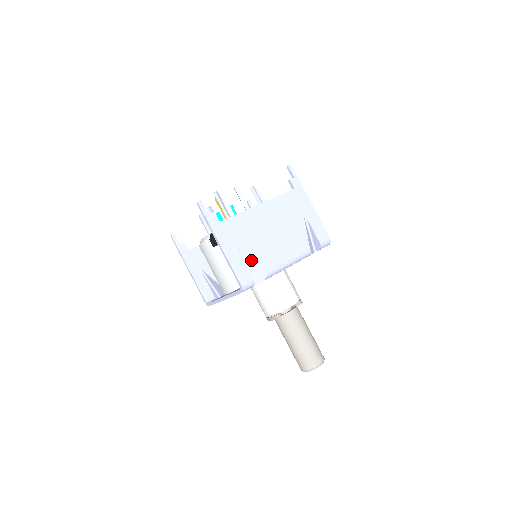
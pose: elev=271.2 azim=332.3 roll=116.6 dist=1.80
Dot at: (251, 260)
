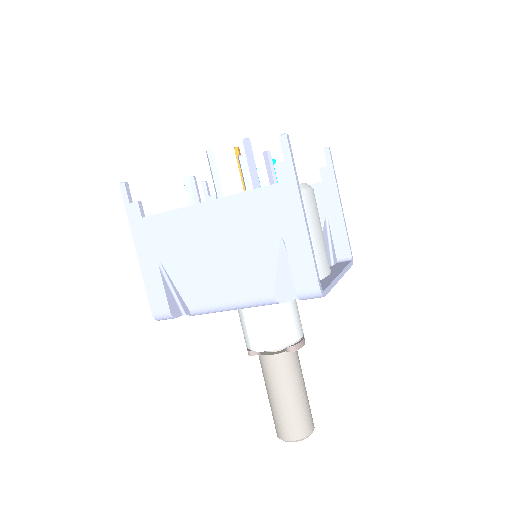
Dot at: (174, 284)
